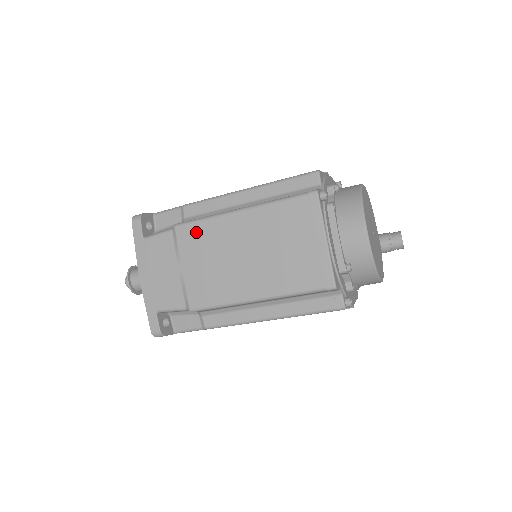
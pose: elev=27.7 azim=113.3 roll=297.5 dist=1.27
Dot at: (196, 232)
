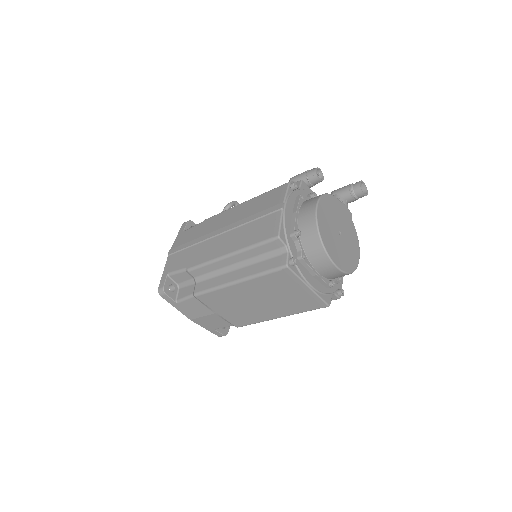
Dot at: (213, 297)
